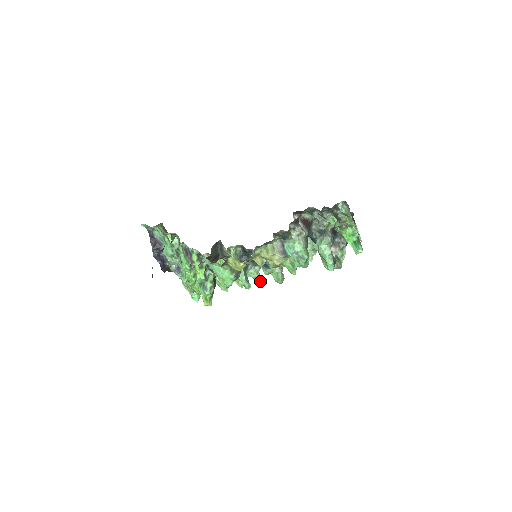
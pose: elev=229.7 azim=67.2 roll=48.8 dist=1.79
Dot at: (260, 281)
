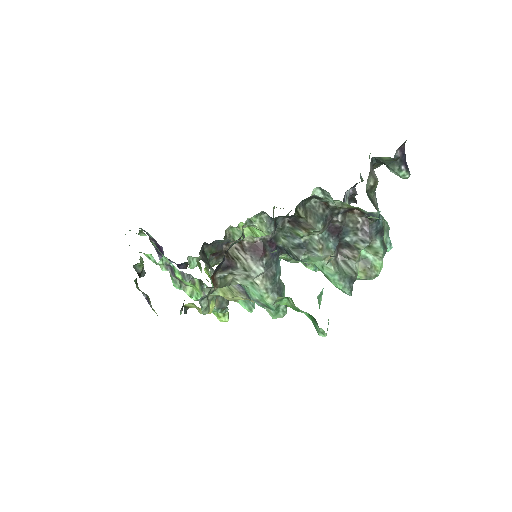
Dot at: occluded
